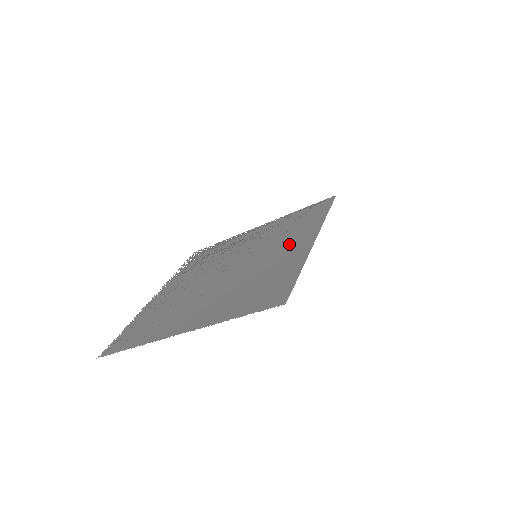
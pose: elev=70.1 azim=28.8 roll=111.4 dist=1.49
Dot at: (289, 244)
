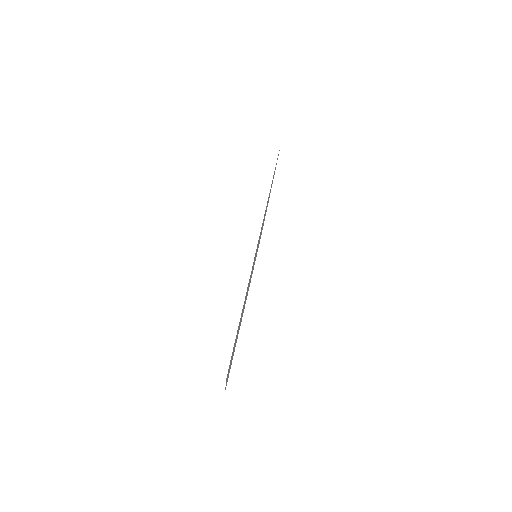
Dot at: occluded
